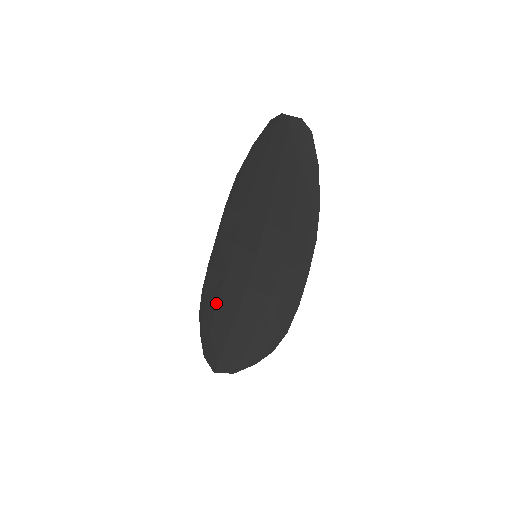
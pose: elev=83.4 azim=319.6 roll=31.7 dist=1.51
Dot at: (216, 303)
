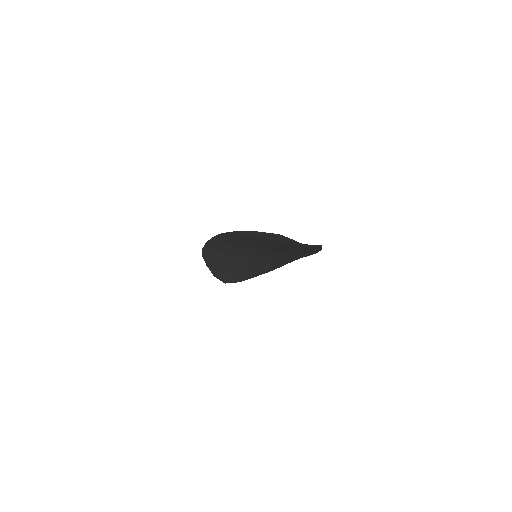
Dot at: (219, 260)
